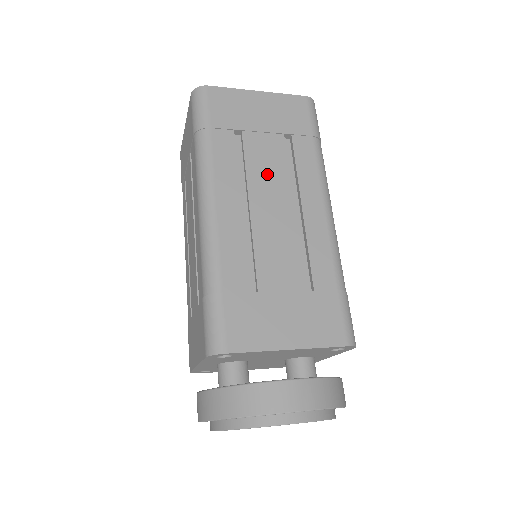
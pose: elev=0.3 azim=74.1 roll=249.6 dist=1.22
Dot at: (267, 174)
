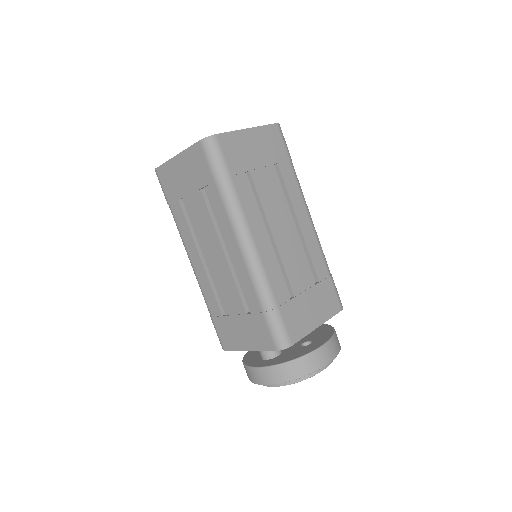
Dot at: (274, 204)
